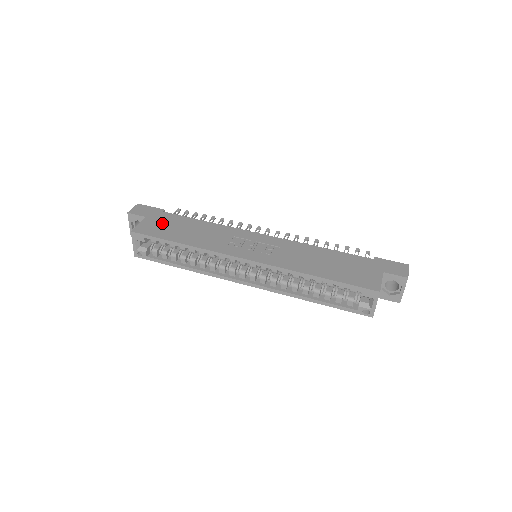
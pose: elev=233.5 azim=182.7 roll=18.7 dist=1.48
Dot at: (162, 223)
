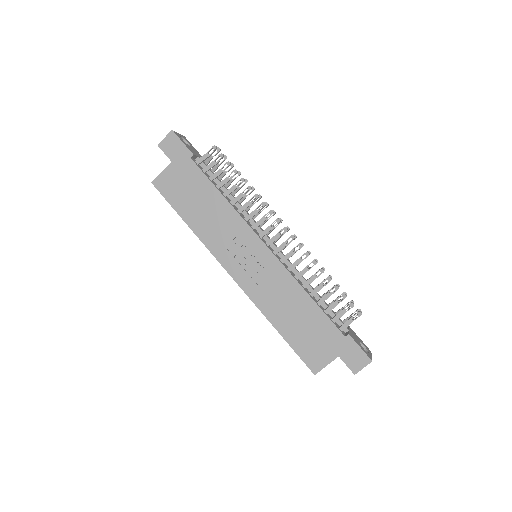
Dot at: (182, 181)
